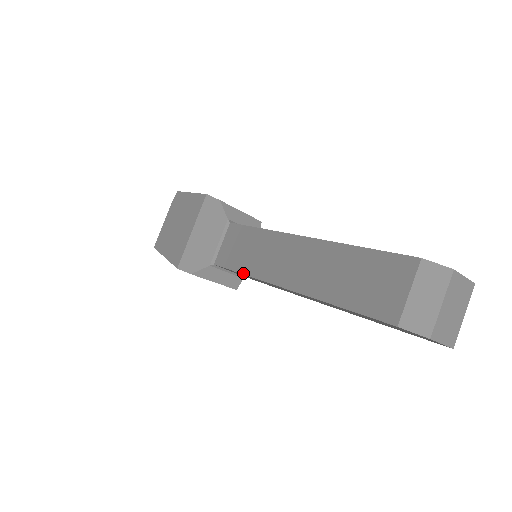
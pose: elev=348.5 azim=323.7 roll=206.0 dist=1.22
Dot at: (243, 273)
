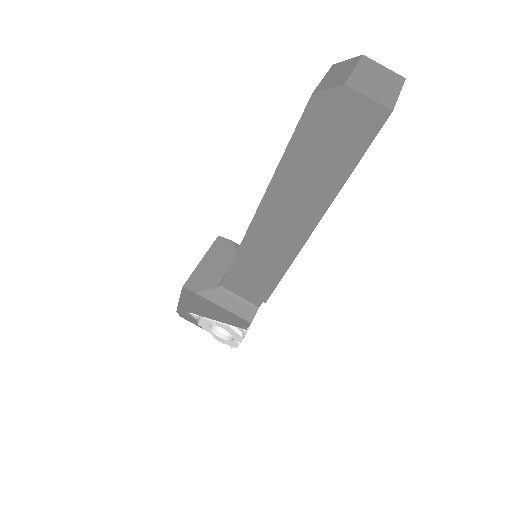
Dot at: occluded
